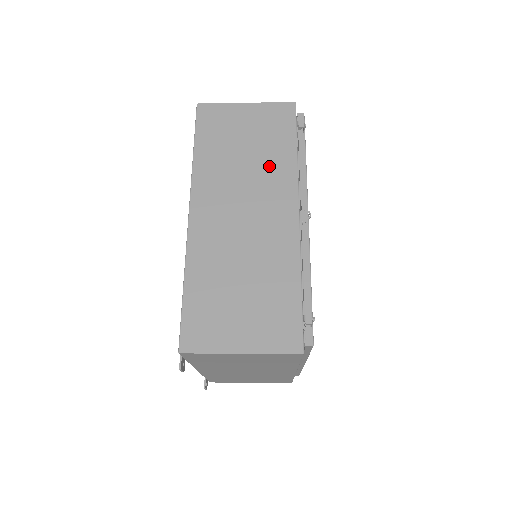
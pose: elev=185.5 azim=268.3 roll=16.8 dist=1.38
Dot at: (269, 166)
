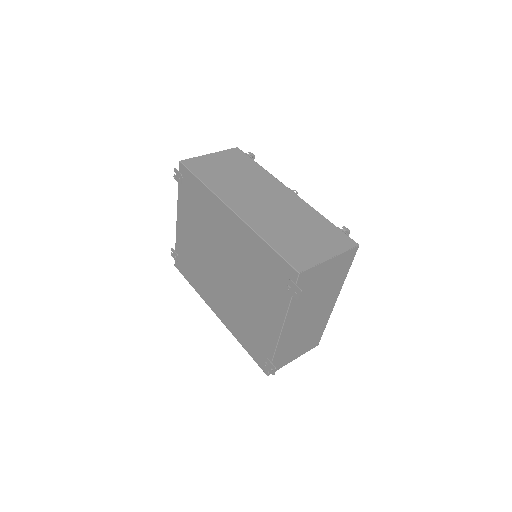
Dot at: (254, 176)
